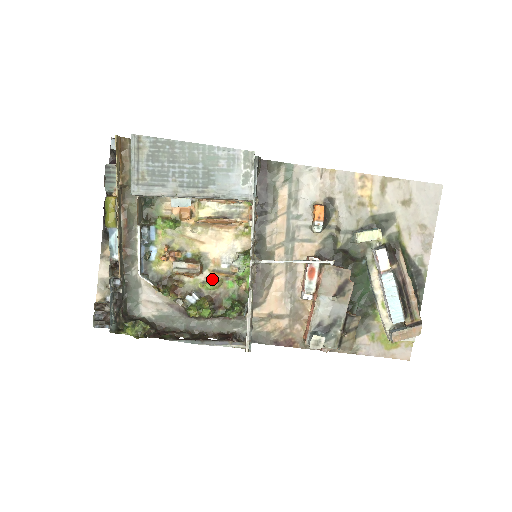
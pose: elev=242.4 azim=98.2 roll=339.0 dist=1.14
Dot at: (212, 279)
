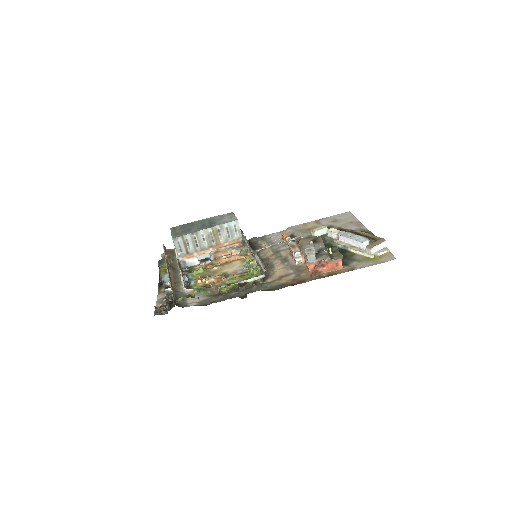
Dot at: (233, 278)
